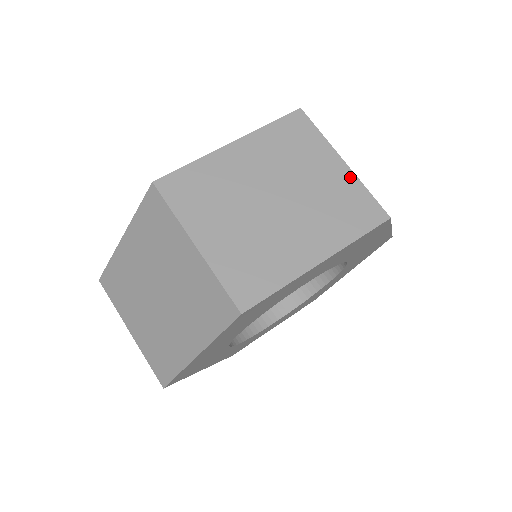
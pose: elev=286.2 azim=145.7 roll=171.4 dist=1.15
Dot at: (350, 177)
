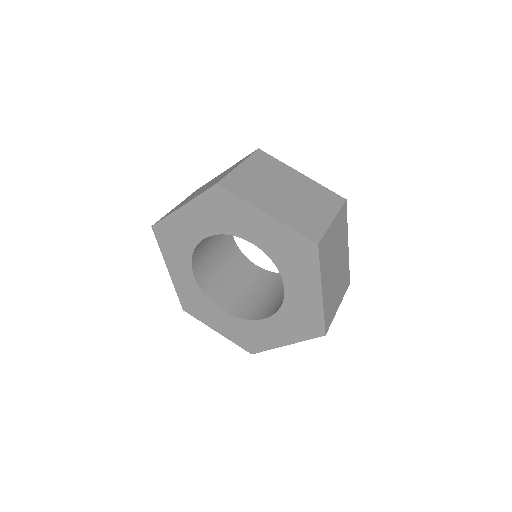
Dot at: (326, 223)
